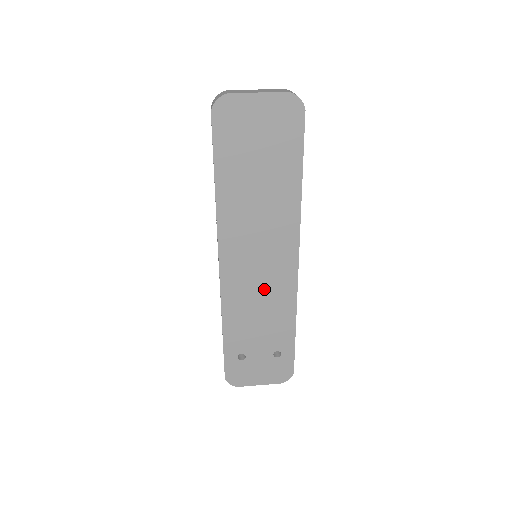
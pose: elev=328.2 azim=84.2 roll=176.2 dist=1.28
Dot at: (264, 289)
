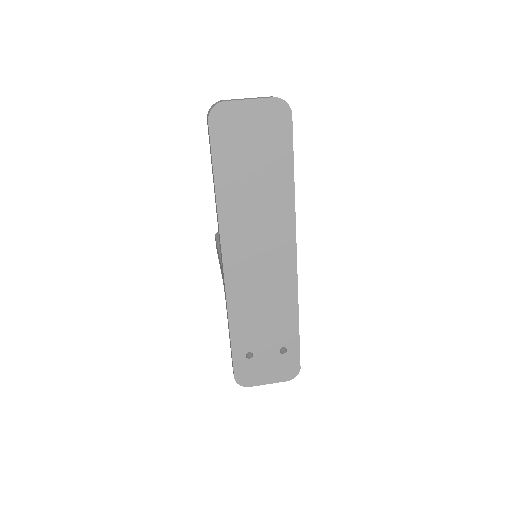
Dot at: (266, 285)
